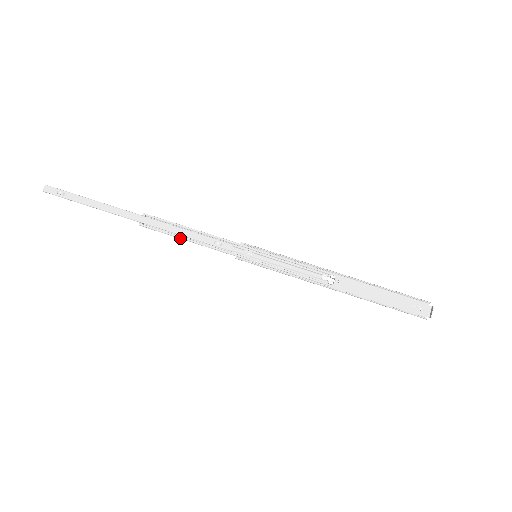
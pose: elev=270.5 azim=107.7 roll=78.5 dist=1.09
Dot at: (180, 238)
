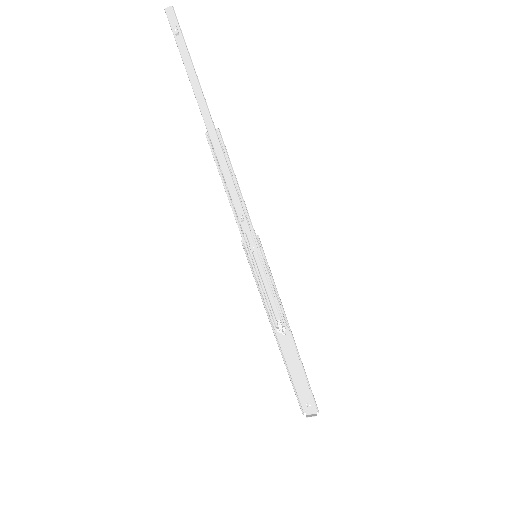
Dot at: (222, 179)
